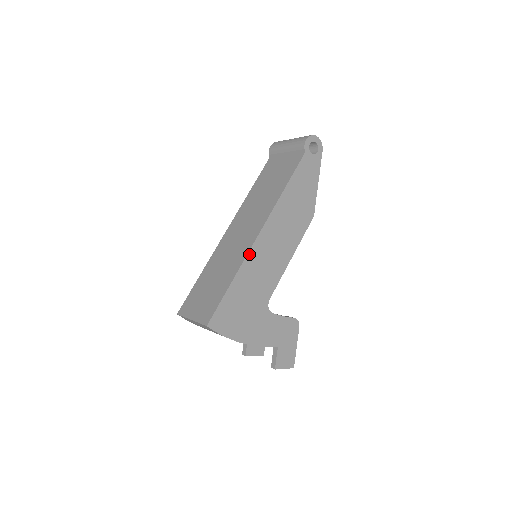
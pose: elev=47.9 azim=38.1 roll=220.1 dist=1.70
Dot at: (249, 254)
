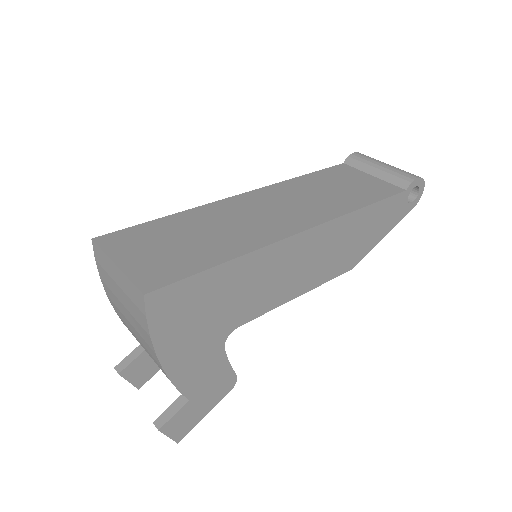
Dot at: (274, 245)
